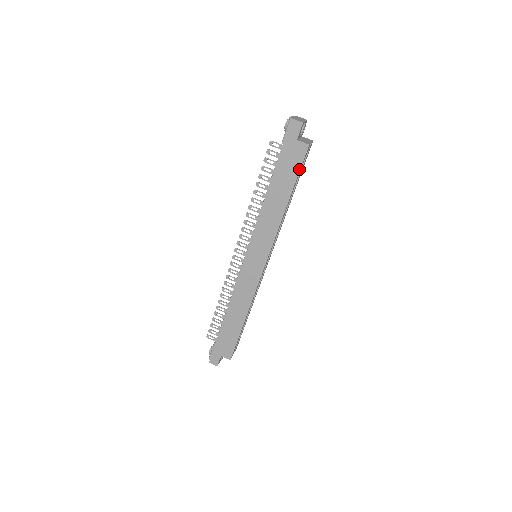
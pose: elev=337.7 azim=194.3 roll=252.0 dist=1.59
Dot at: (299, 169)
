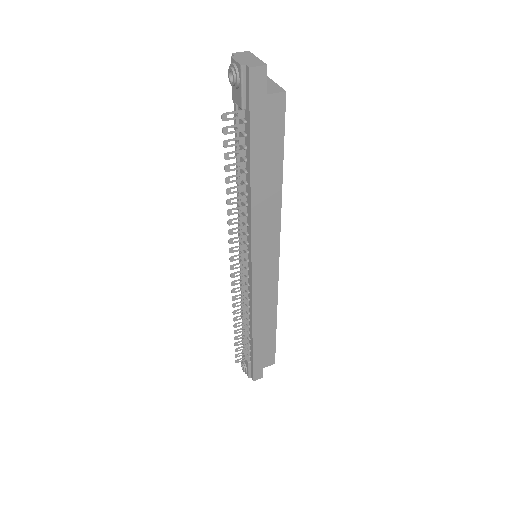
Dot at: (283, 131)
